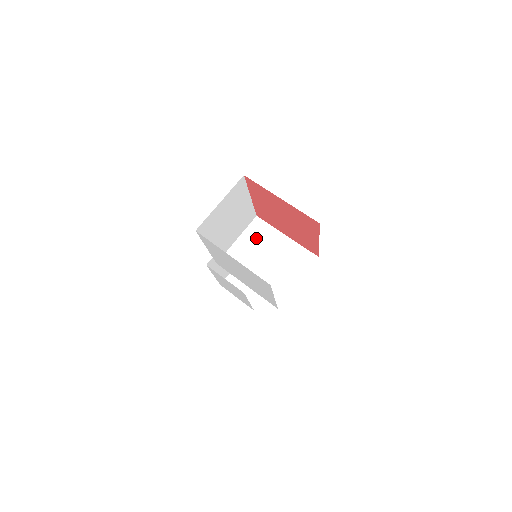
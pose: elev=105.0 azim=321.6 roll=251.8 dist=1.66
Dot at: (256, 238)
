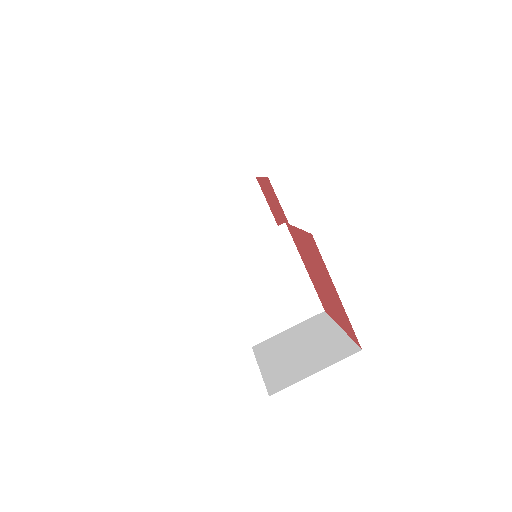
Dot at: (270, 252)
